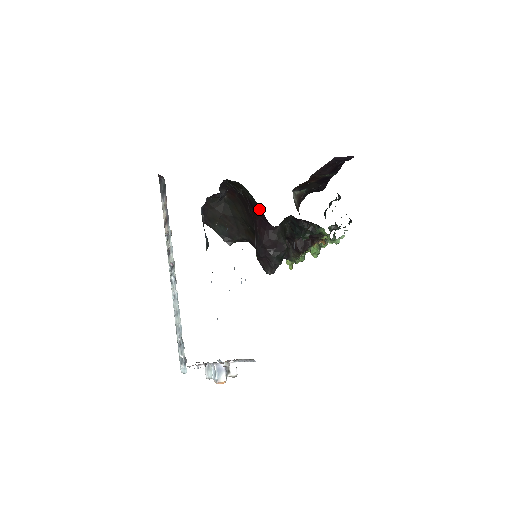
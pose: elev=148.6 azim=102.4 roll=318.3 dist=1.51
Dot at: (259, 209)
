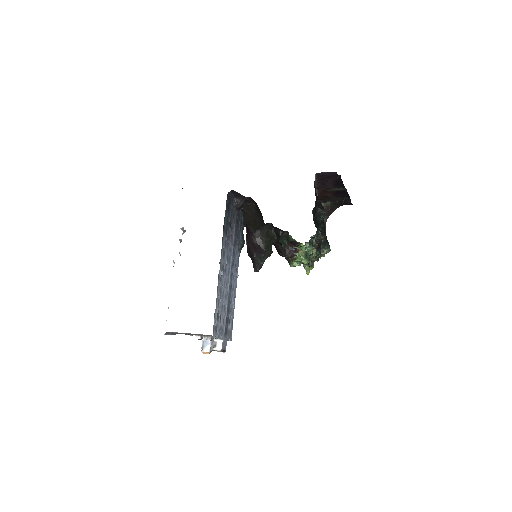
Dot at: occluded
